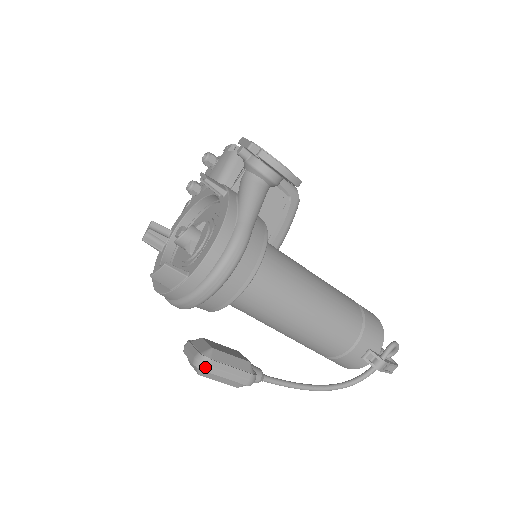
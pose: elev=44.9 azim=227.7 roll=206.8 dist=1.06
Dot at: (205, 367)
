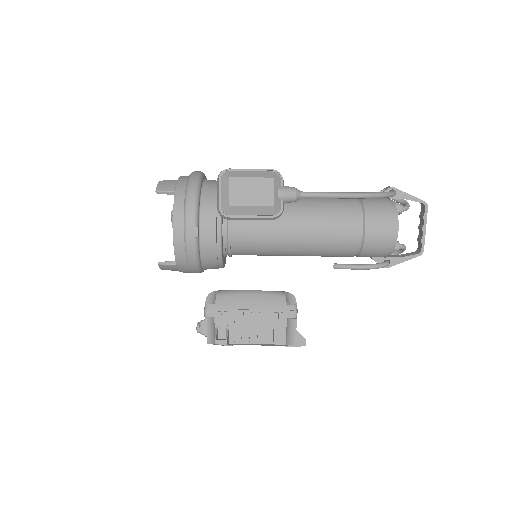
Dot at: (226, 169)
